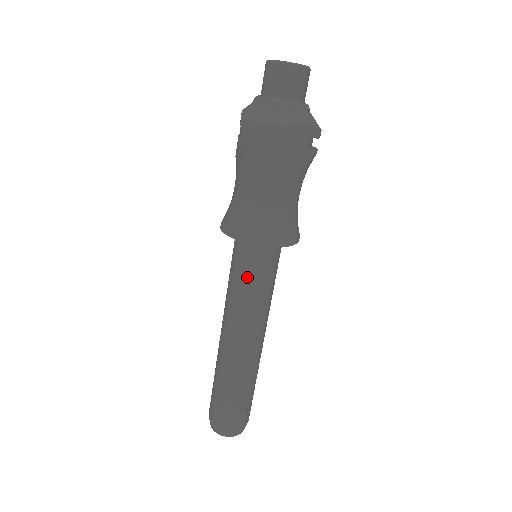
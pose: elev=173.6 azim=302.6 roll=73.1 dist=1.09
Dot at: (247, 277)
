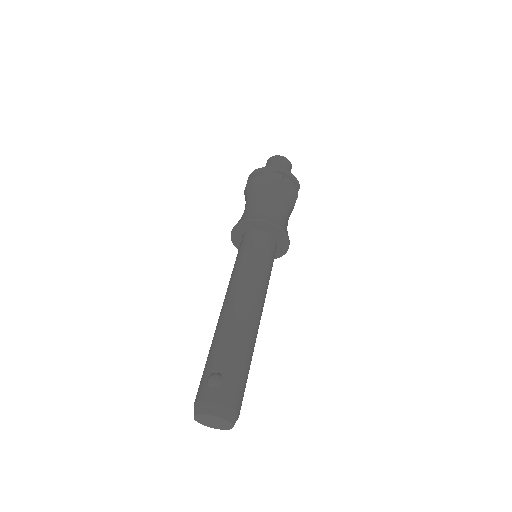
Dot at: (237, 257)
